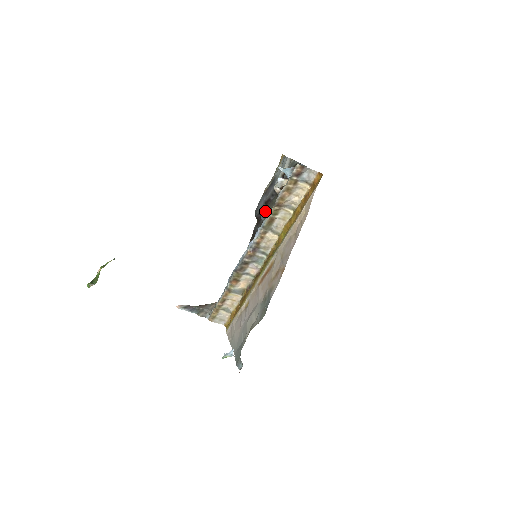
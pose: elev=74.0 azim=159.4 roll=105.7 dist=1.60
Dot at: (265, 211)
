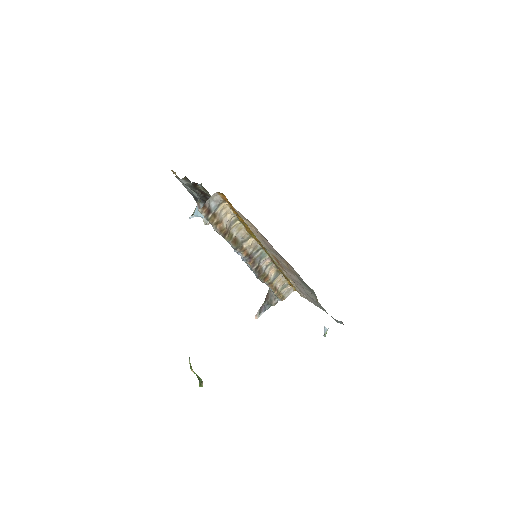
Dot at: occluded
